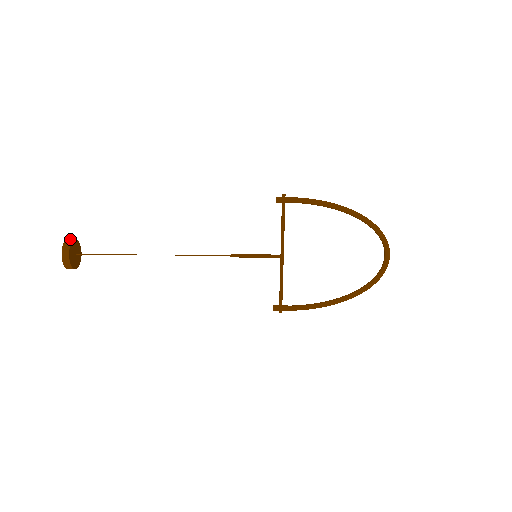
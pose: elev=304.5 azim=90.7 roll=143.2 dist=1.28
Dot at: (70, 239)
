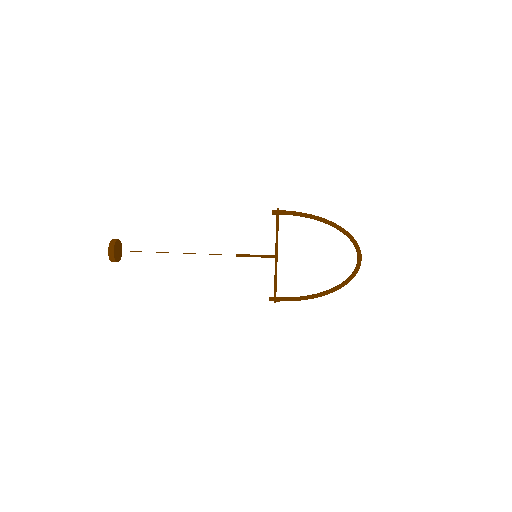
Dot at: (115, 239)
